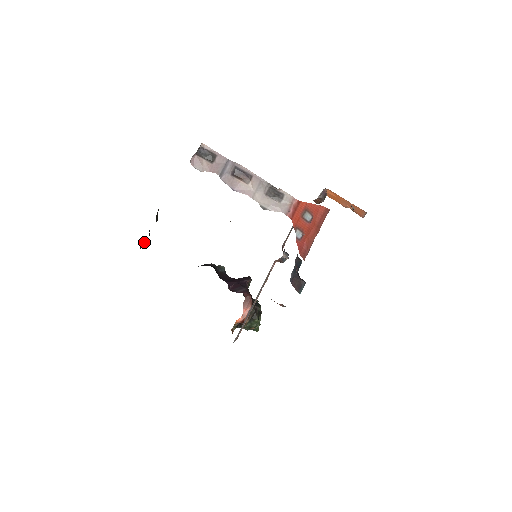
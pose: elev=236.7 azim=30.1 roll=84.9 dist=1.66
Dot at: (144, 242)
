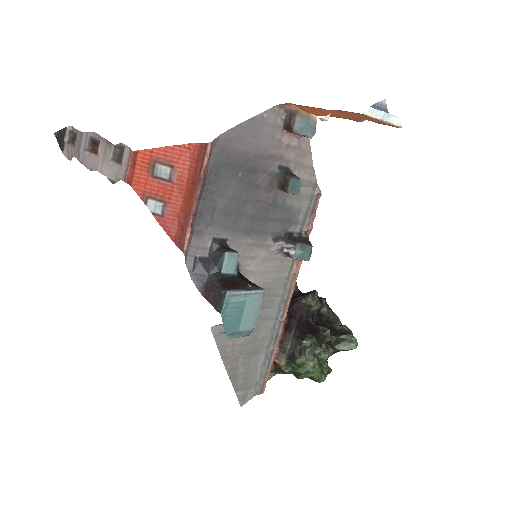
Dot at: occluded
